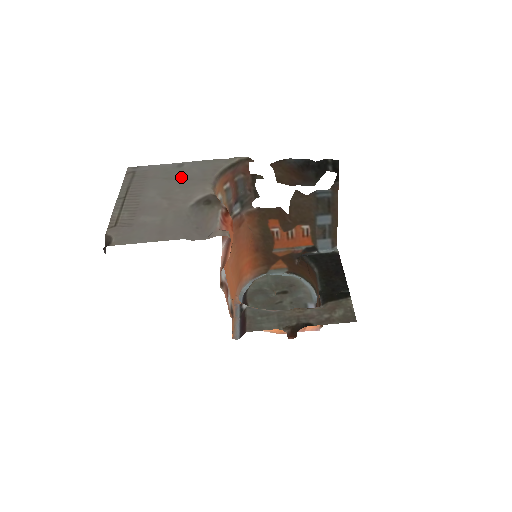
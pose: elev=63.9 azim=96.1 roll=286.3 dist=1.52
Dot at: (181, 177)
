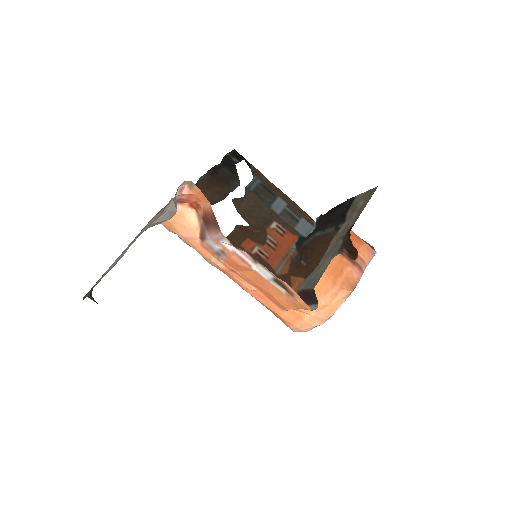
Dot at: occluded
